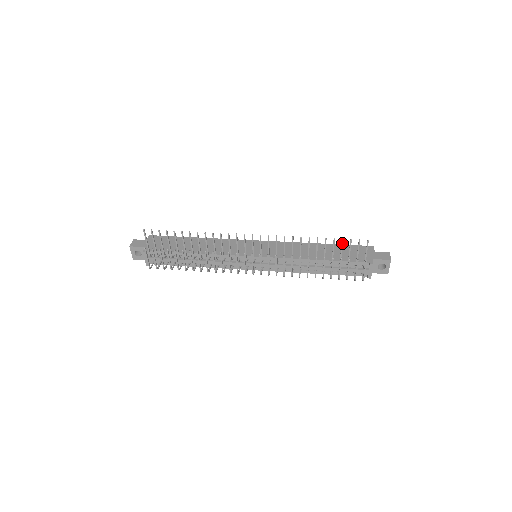
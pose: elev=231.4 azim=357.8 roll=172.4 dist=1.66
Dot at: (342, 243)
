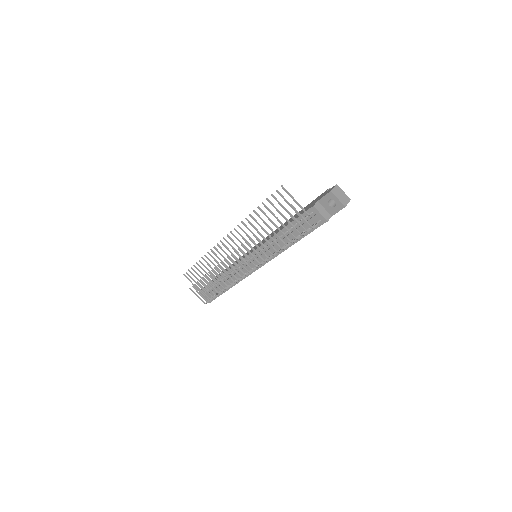
Dot at: (270, 203)
